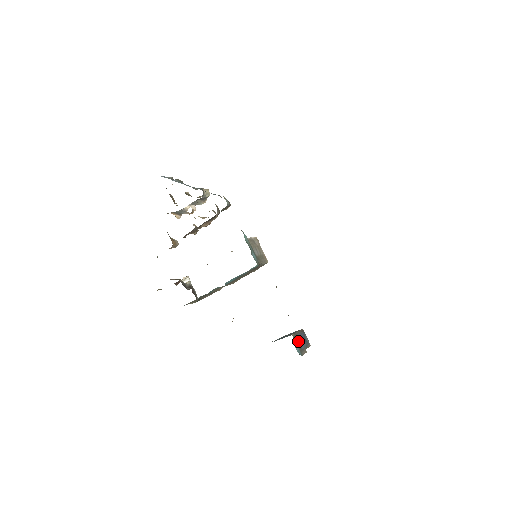
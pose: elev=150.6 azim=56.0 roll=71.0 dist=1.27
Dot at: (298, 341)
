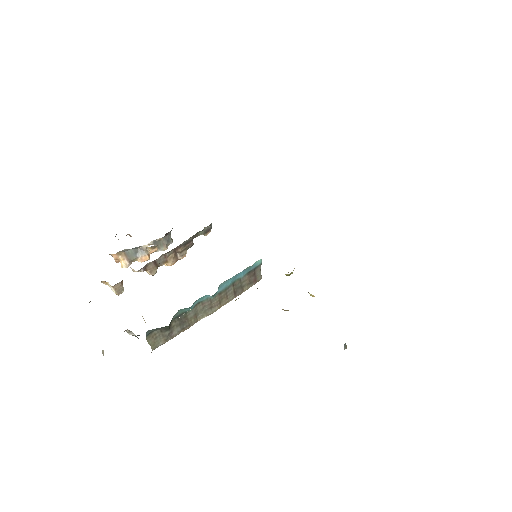
Dot at: occluded
